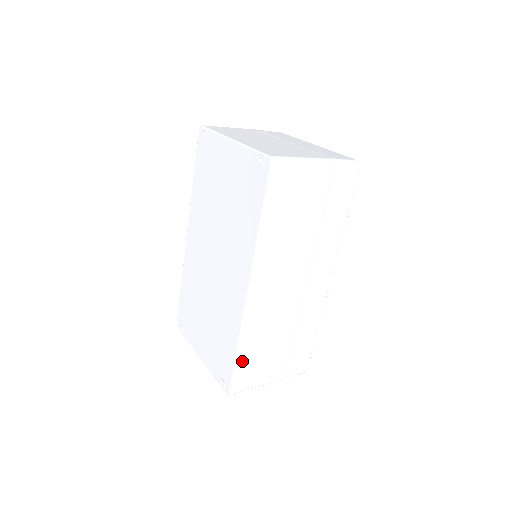
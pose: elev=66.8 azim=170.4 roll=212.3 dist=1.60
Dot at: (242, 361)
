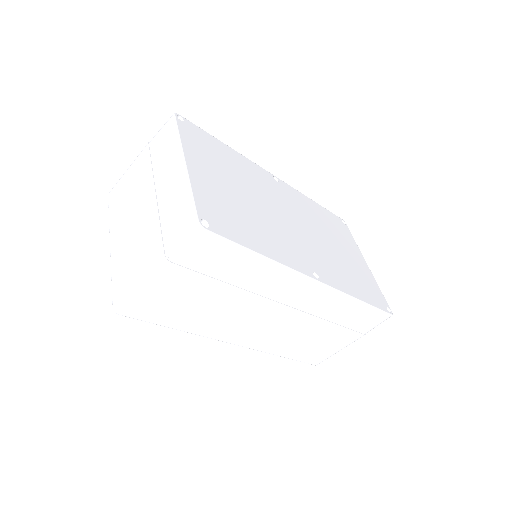
Dot at: (298, 356)
